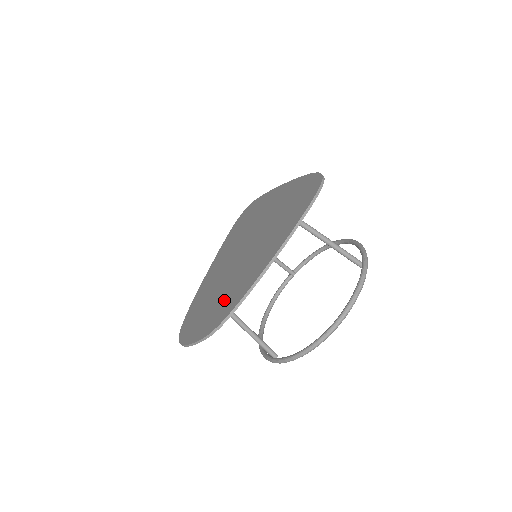
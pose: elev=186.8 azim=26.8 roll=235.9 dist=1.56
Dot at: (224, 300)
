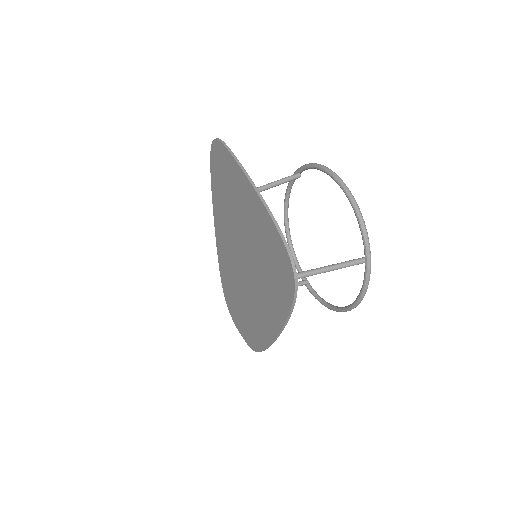
Dot at: (249, 322)
